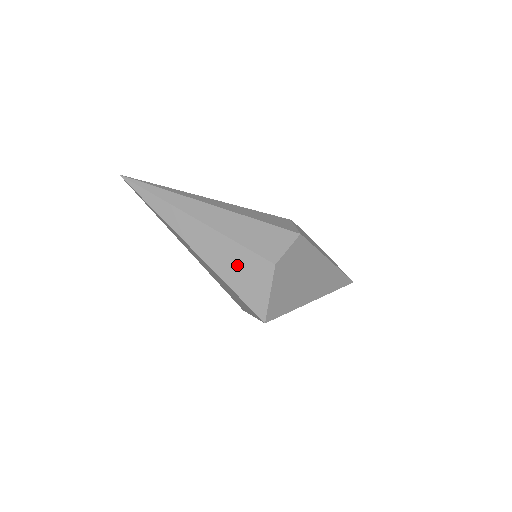
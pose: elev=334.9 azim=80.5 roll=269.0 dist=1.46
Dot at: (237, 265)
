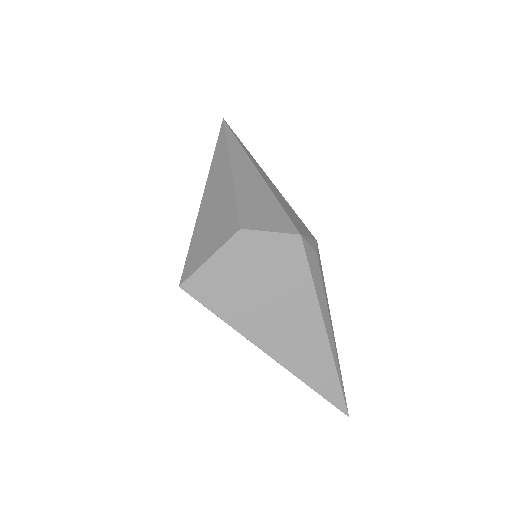
Dot at: (216, 217)
